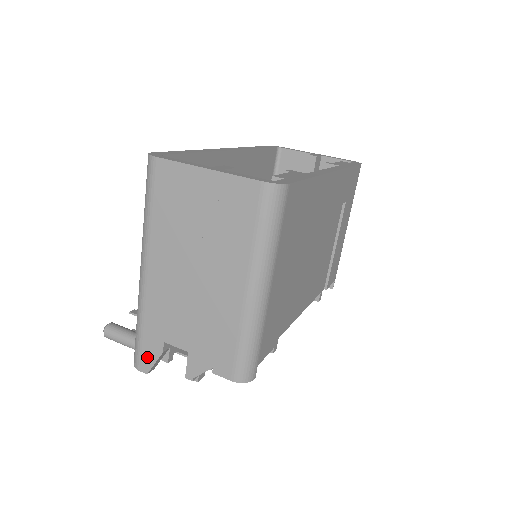
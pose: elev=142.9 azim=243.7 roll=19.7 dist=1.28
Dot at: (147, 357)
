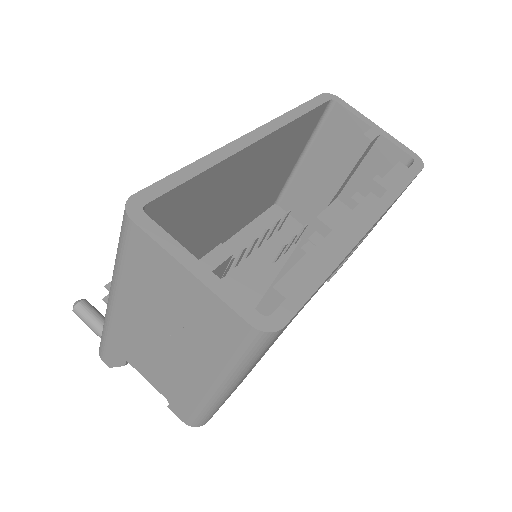
Dot at: (110, 359)
